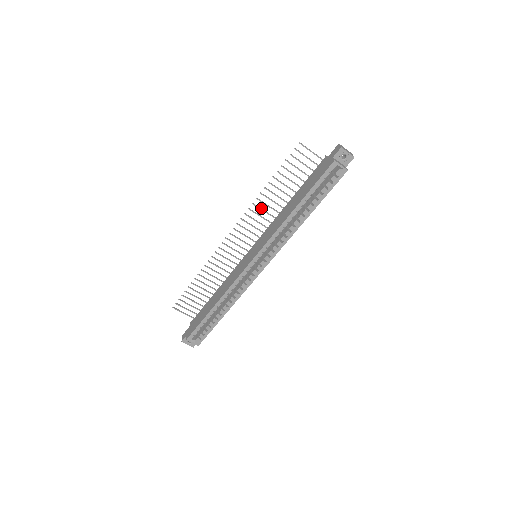
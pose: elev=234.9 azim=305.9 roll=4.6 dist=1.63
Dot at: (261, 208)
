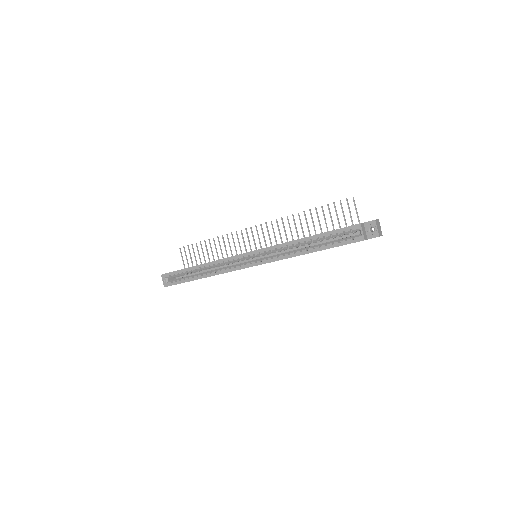
Dot at: occluded
